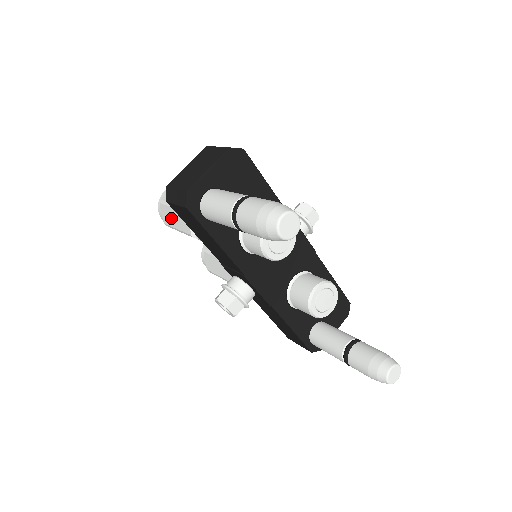
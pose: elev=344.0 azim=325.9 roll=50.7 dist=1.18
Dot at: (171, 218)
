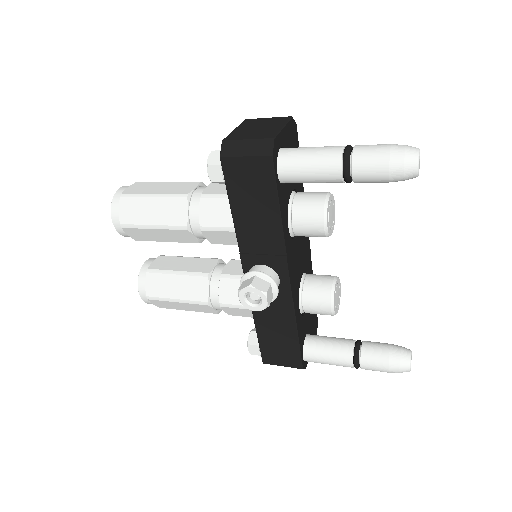
Dot at: (143, 213)
